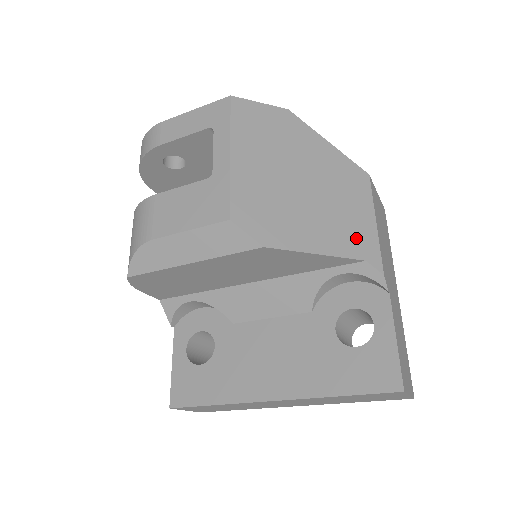
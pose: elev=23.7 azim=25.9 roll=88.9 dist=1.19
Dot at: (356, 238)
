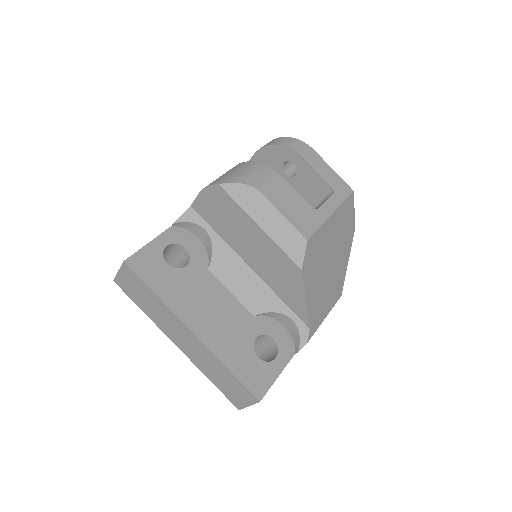
Dot at: (317, 315)
